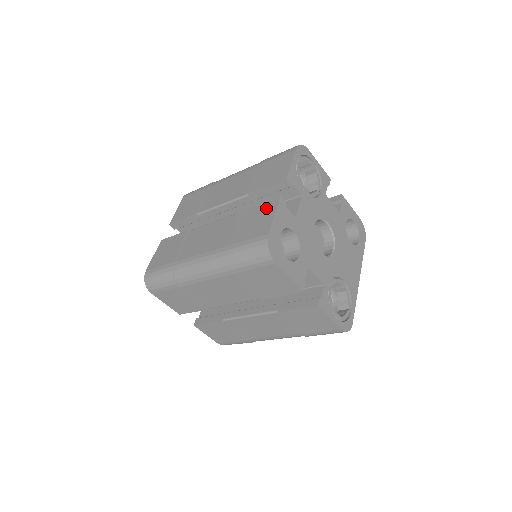
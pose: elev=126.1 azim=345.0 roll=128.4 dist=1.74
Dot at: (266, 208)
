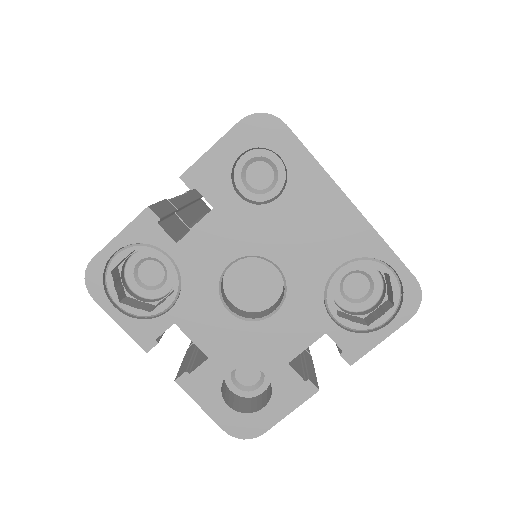
Dot at: occluded
